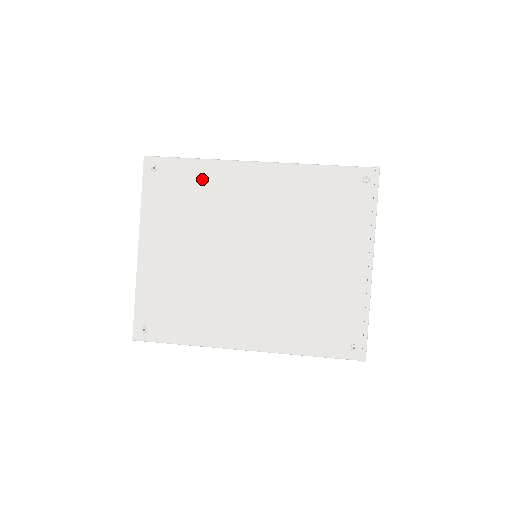
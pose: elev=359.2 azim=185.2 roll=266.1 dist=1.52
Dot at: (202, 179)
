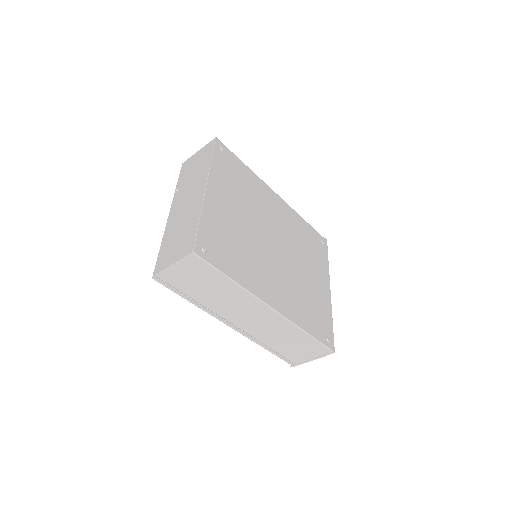
Dot at: (249, 178)
